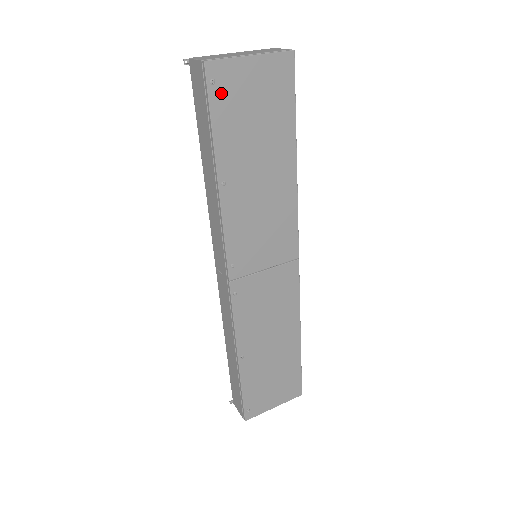
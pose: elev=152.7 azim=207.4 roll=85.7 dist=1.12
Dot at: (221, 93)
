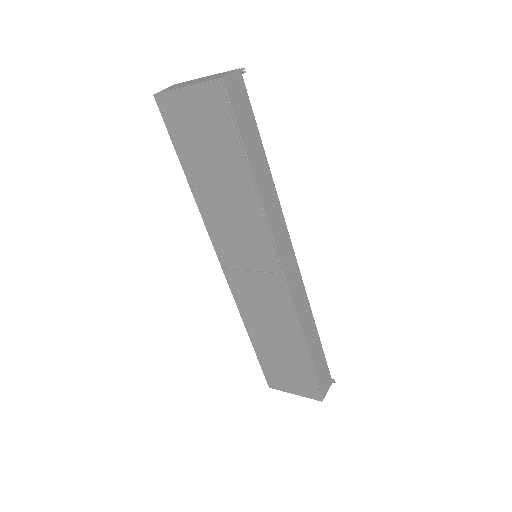
Dot at: (172, 119)
